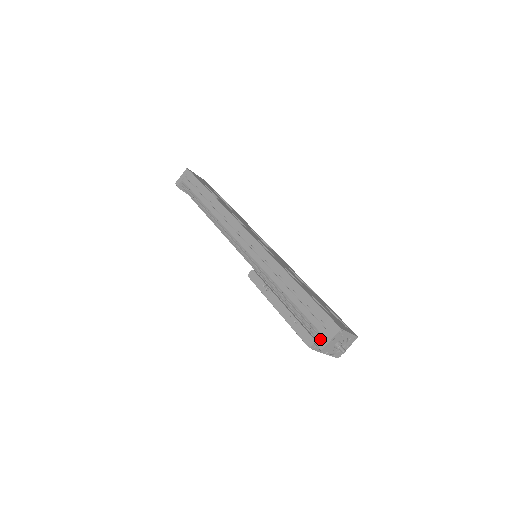
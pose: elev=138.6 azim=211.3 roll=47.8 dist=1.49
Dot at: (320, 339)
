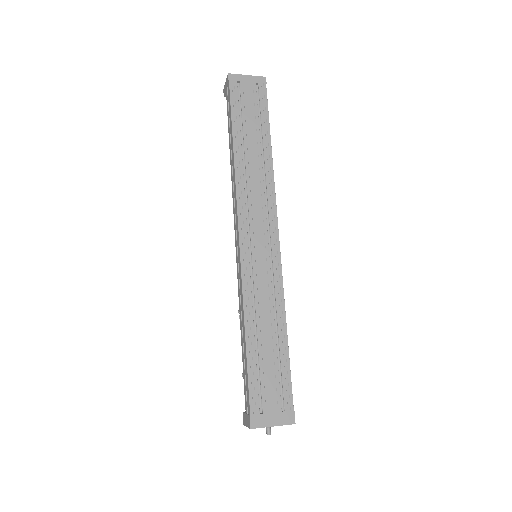
Dot at: (244, 416)
